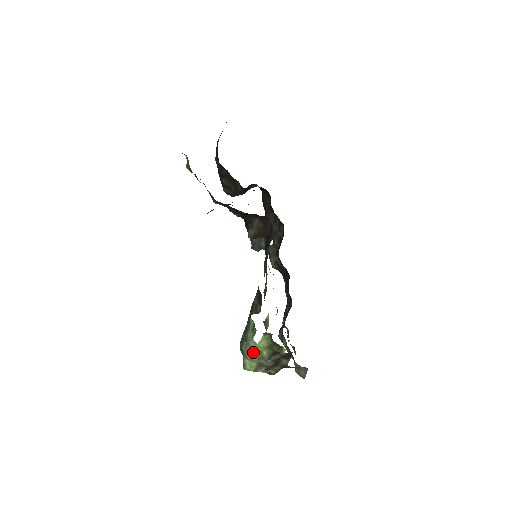
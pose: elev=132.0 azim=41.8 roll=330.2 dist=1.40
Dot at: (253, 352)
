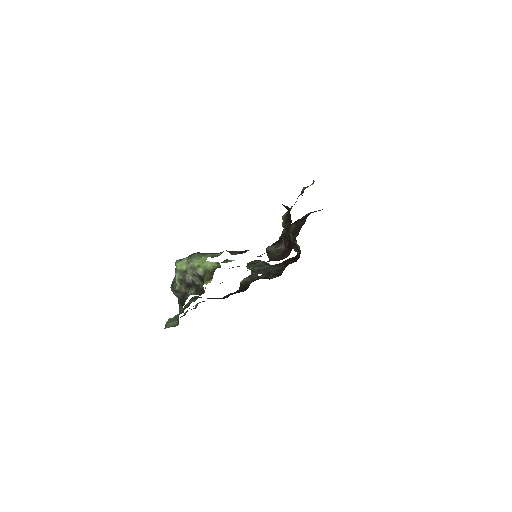
Dot at: (196, 261)
